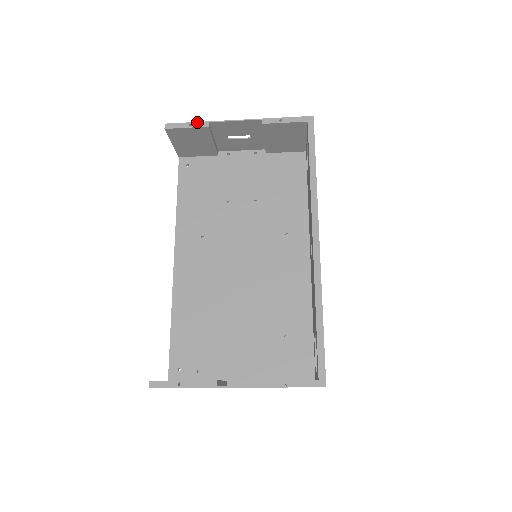
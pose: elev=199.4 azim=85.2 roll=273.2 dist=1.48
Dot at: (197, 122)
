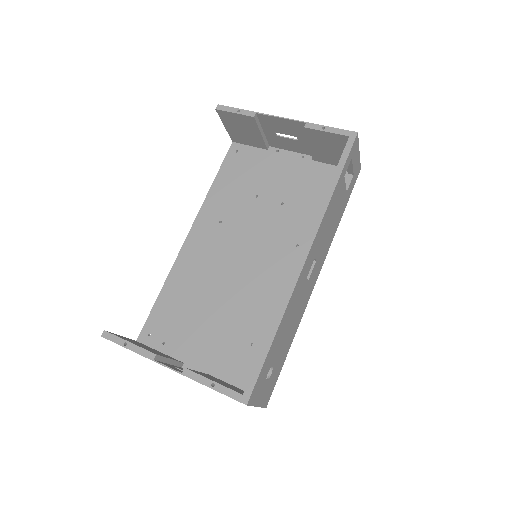
Dot at: (246, 110)
